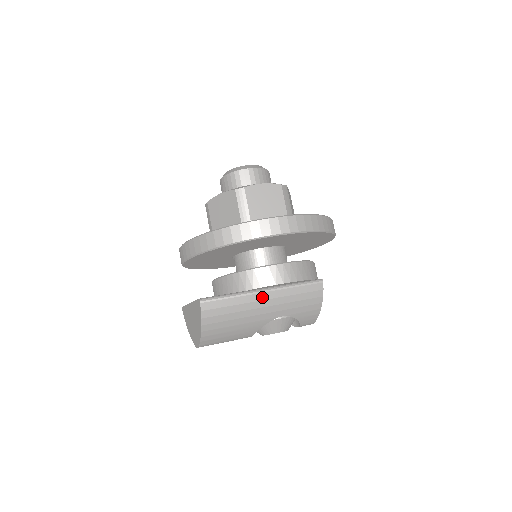
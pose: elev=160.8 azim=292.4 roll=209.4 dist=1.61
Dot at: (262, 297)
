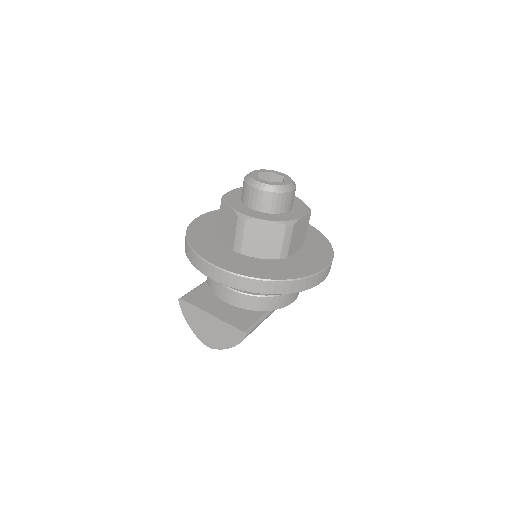
Dot at: (273, 311)
